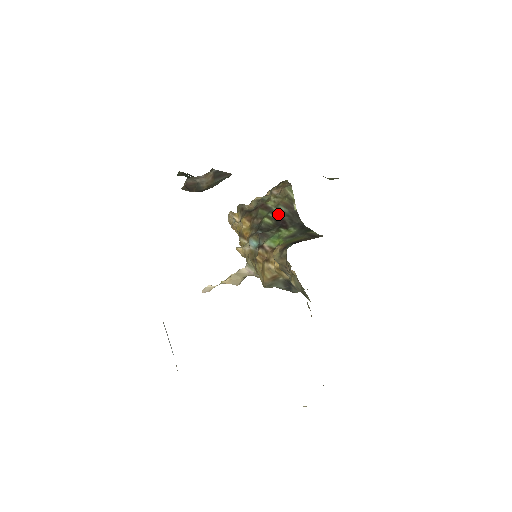
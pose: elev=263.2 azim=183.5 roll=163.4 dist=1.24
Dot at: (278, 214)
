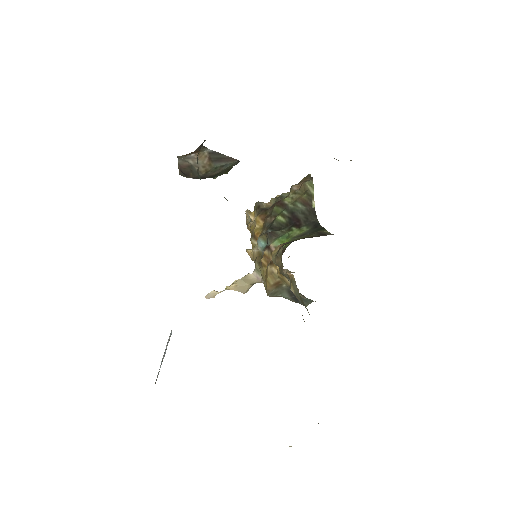
Dot at: (293, 212)
